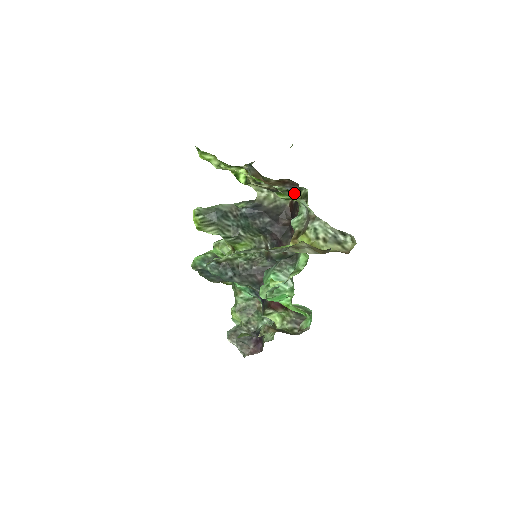
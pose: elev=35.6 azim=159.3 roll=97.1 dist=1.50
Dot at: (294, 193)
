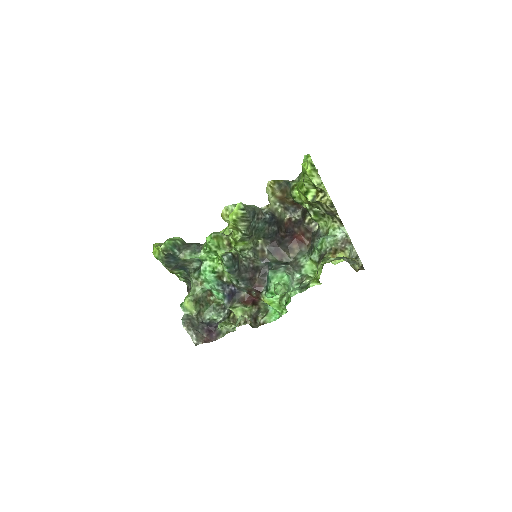
Dot at: (294, 213)
